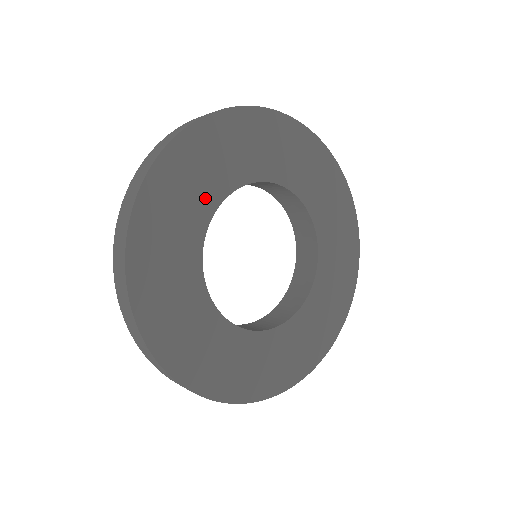
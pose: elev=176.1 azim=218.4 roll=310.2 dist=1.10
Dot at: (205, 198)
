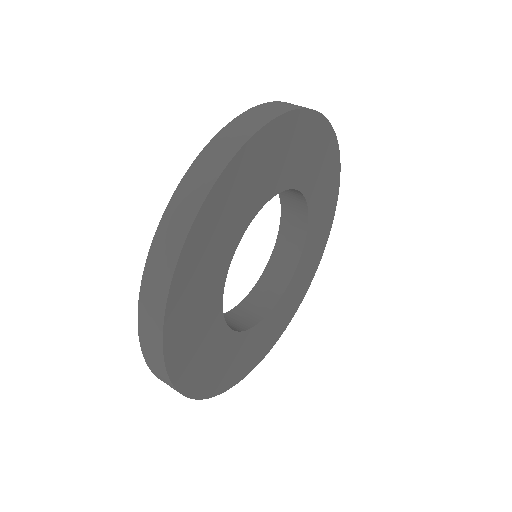
Dot at: (273, 182)
